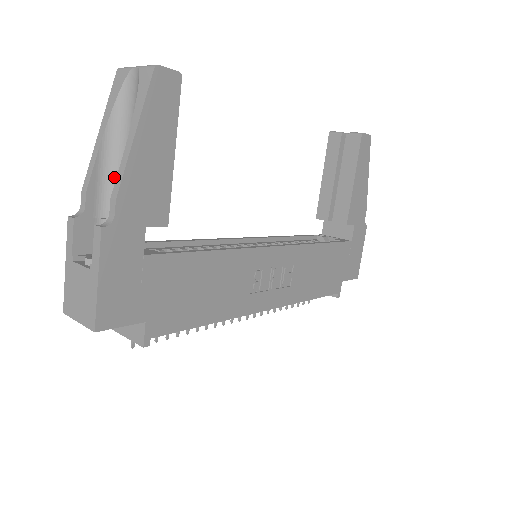
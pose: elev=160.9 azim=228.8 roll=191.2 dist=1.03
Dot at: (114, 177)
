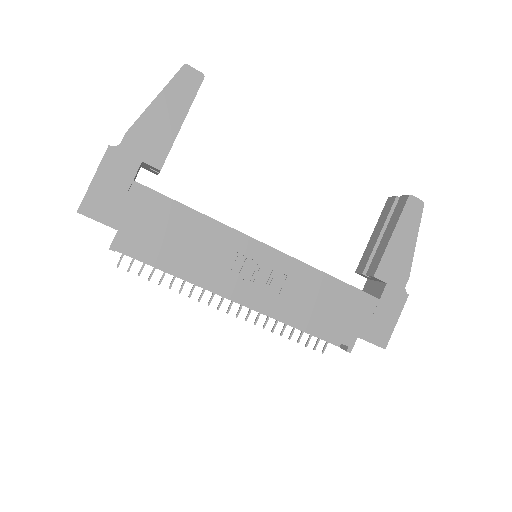
Dot at: occluded
